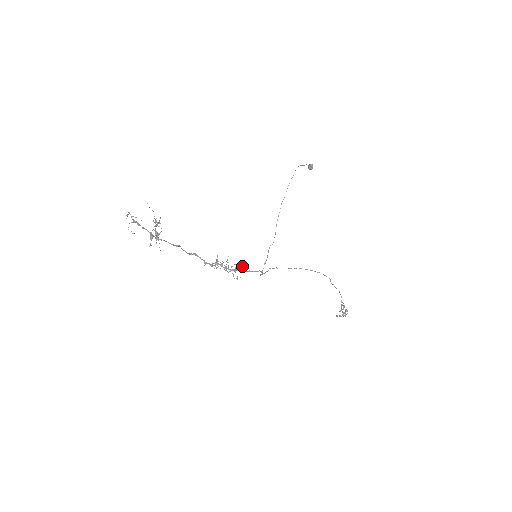
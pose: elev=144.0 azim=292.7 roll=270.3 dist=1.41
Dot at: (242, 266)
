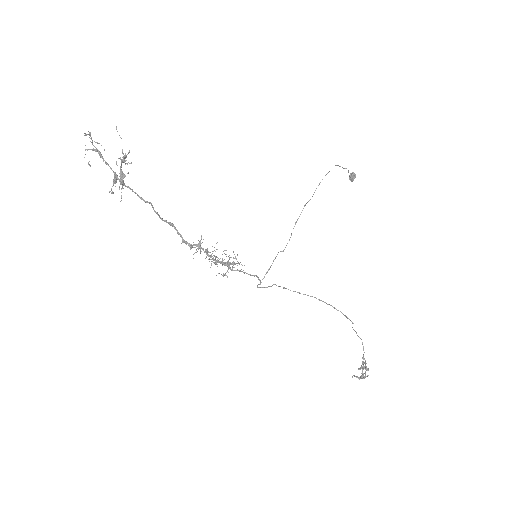
Dot at: (233, 261)
